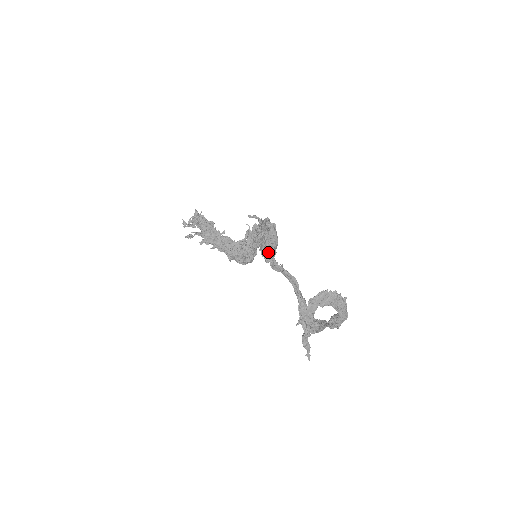
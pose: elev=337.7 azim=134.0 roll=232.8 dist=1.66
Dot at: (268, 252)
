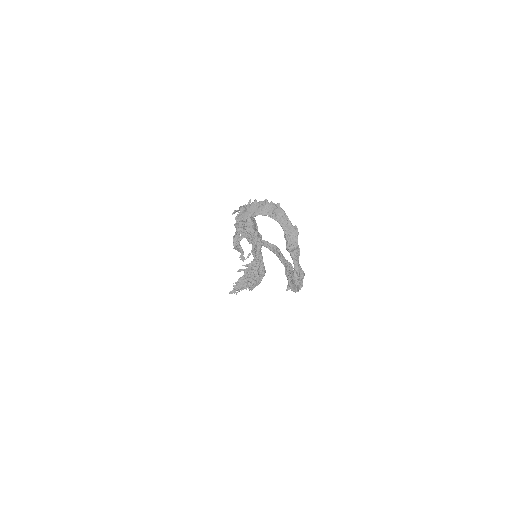
Dot at: (246, 231)
